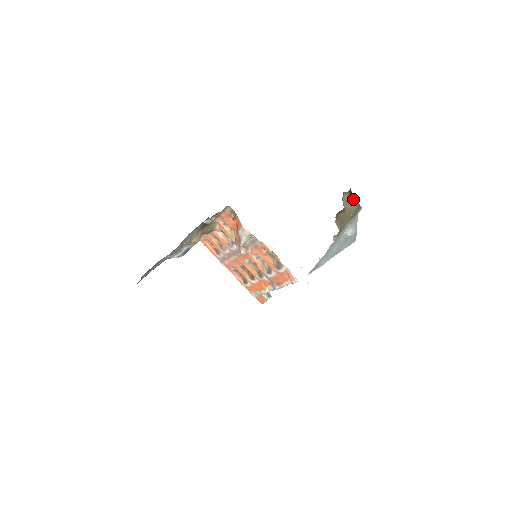
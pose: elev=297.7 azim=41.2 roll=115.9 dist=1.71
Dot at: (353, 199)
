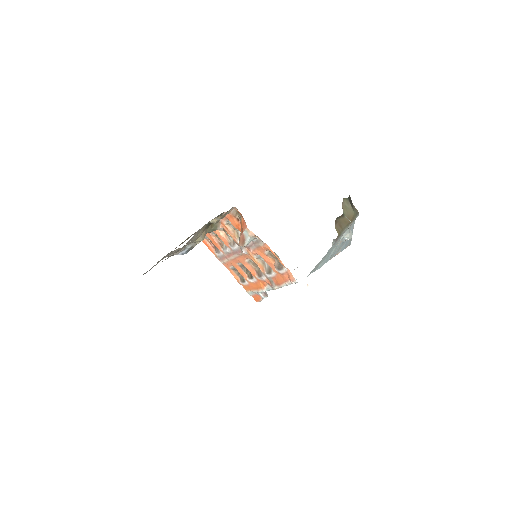
Dot at: (352, 205)
